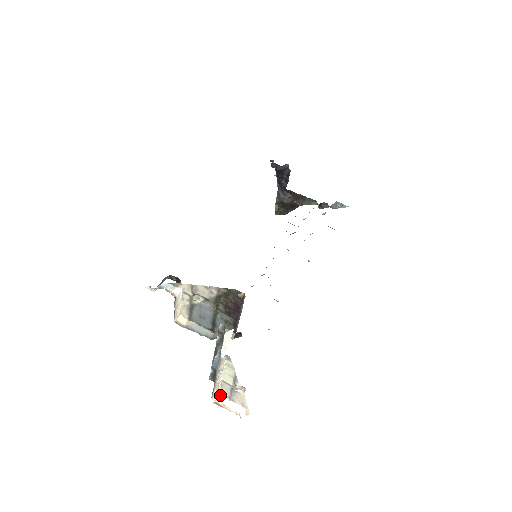
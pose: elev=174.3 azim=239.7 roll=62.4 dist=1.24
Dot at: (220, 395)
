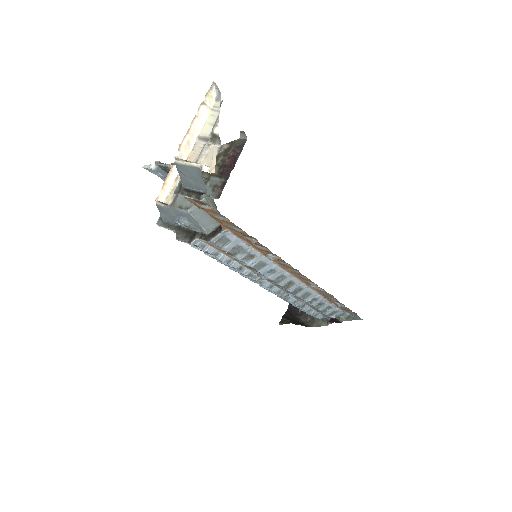
Dot at: occluded
